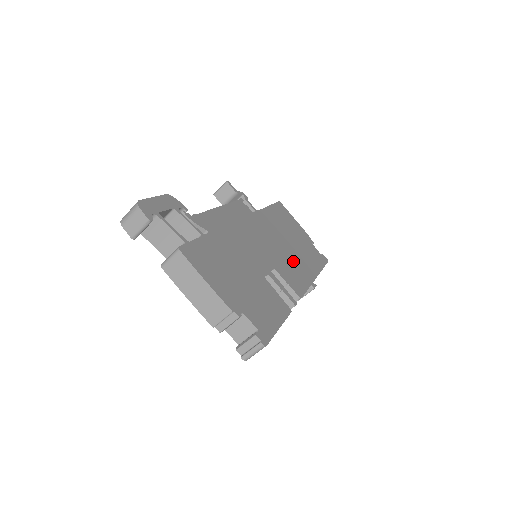
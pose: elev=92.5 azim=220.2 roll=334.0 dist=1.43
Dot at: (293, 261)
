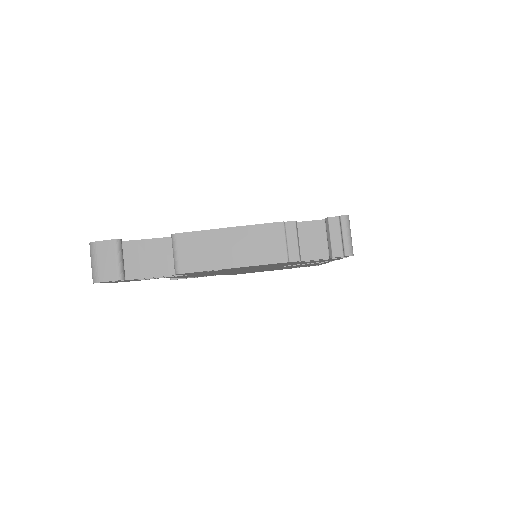
Dot at: occluded
